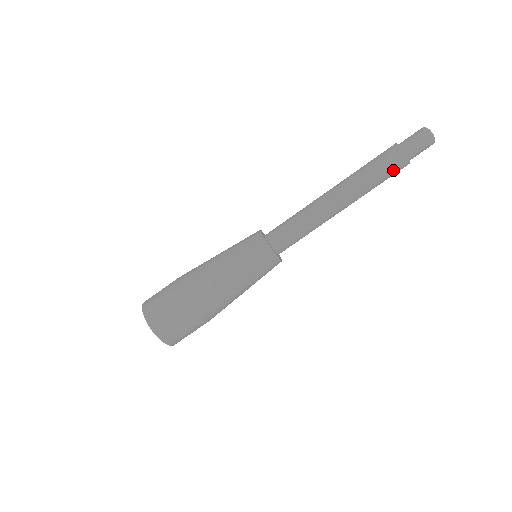
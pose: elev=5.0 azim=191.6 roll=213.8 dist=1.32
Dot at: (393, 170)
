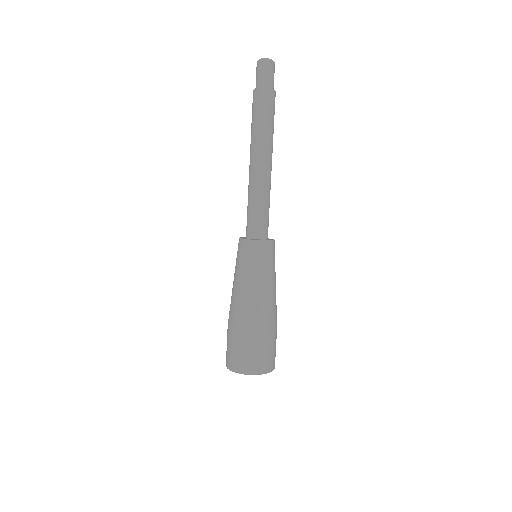
Dot at: (274, 109)
